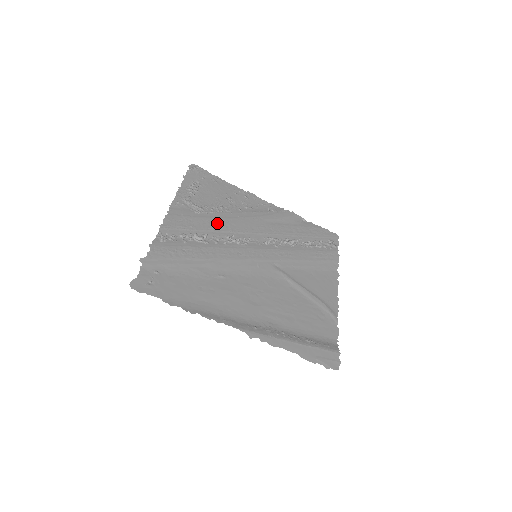
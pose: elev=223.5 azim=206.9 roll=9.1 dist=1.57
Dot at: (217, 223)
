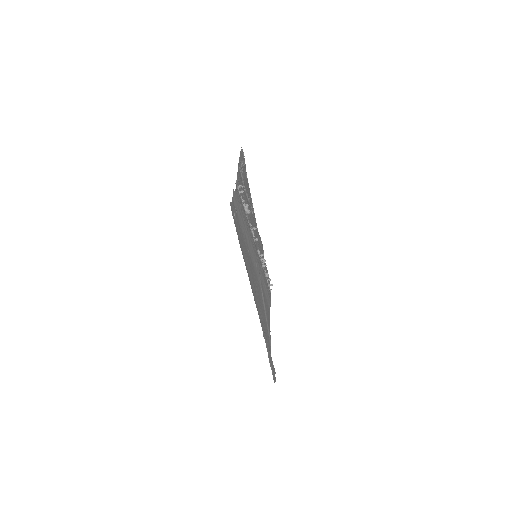
Dot at: (248, 208)
